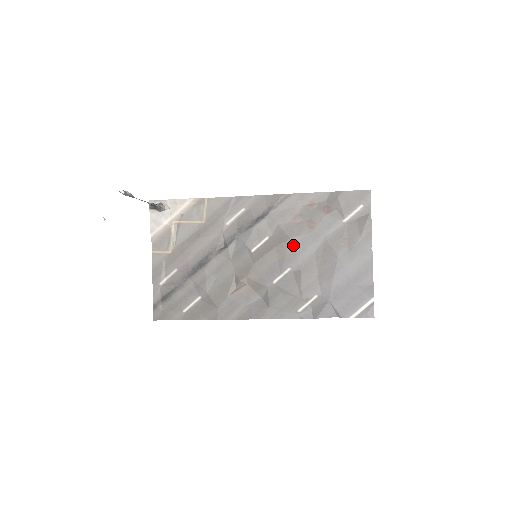
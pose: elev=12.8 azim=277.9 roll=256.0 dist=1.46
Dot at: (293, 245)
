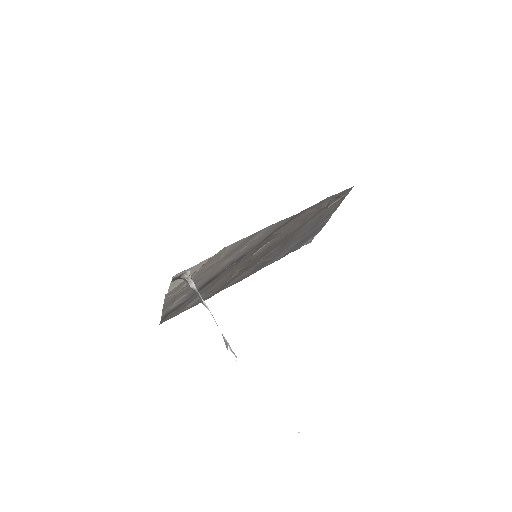
Dot at: (285, 237)
